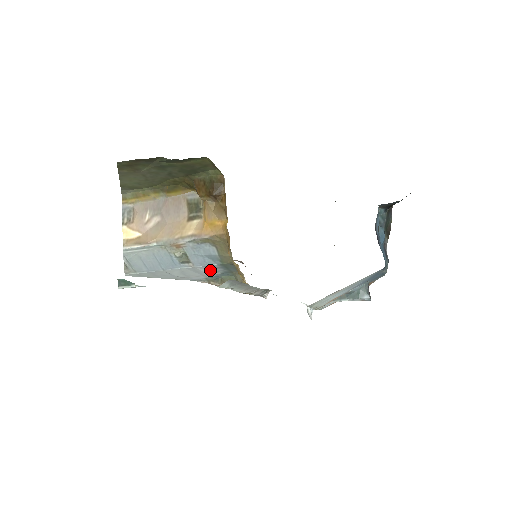
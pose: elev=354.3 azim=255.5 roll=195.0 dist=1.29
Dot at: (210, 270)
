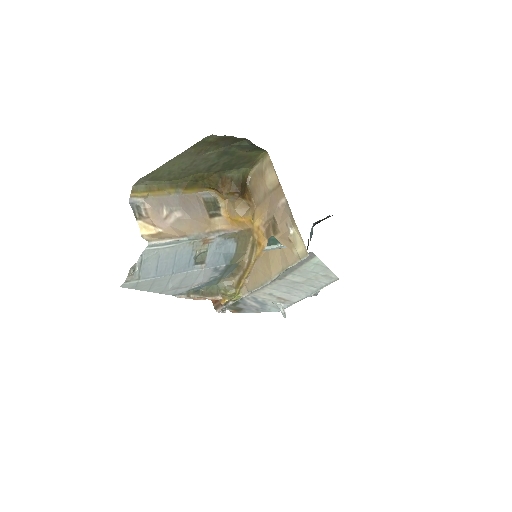
Dot at: (208, 275)
